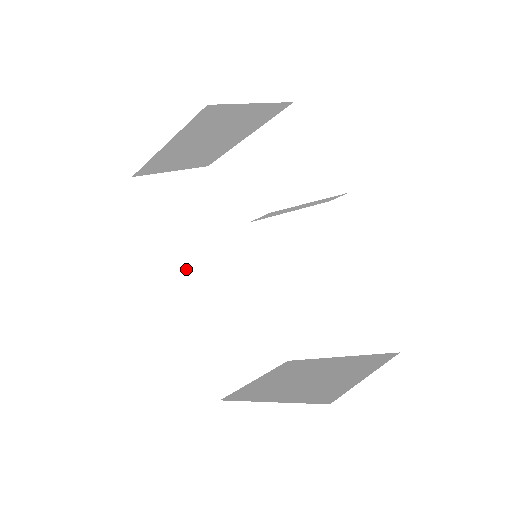
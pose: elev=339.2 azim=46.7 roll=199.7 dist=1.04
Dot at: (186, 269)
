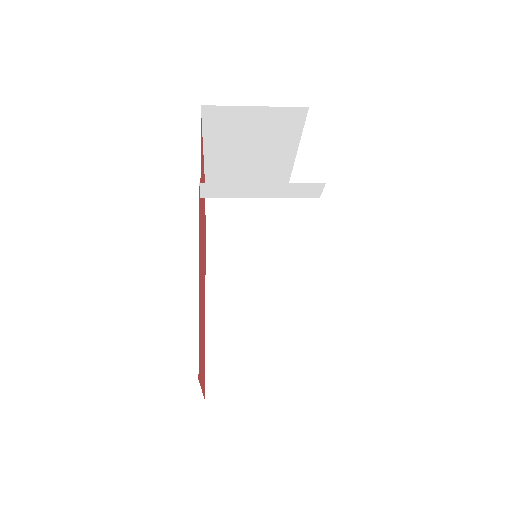
Dot at: occluded
